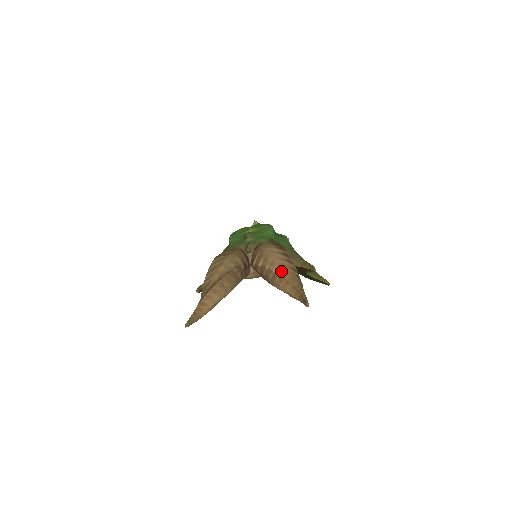
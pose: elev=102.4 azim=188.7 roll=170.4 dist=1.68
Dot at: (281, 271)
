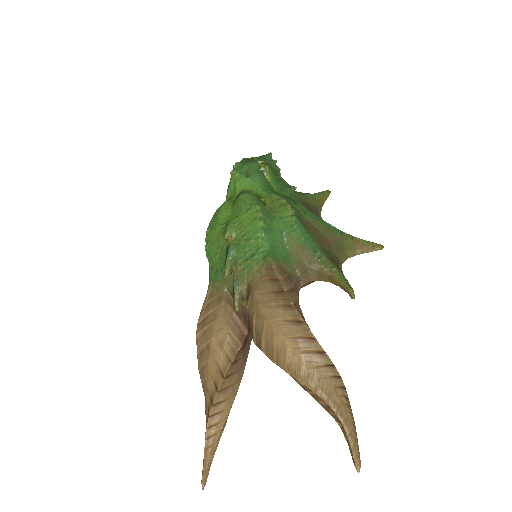
Dot at: (298, 371)
